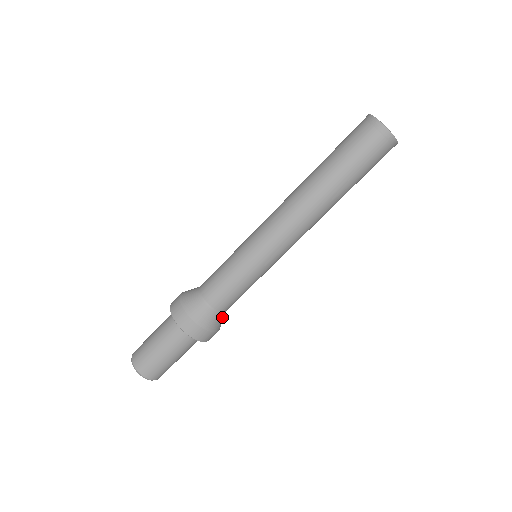
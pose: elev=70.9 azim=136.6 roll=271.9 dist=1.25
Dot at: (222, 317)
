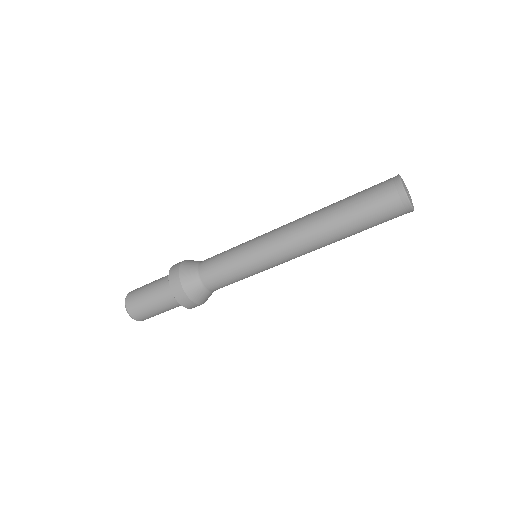
Dot at: (208, 294)
